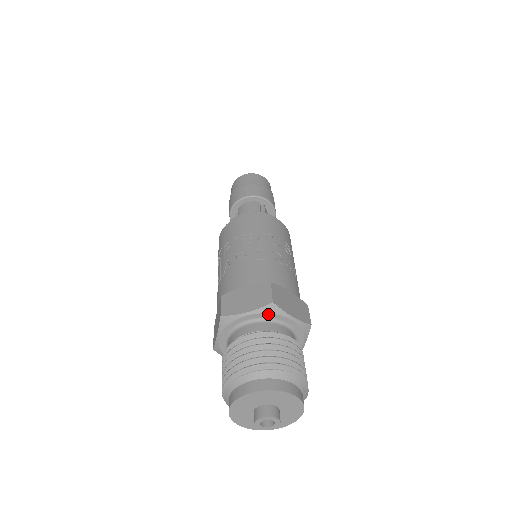
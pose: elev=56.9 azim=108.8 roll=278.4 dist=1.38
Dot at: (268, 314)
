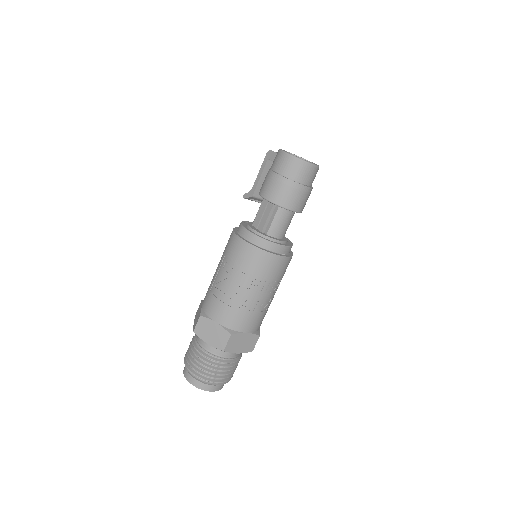
Dot at: occluded
